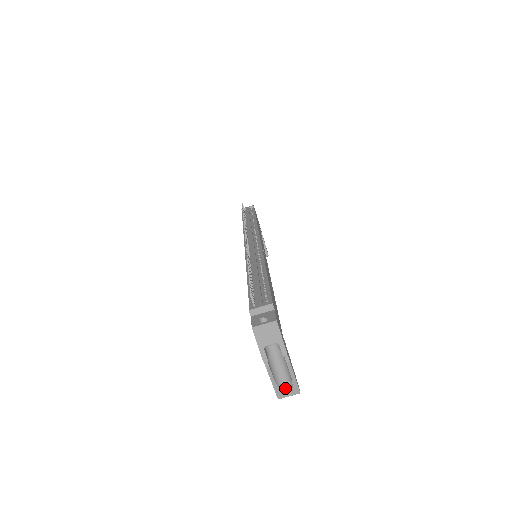
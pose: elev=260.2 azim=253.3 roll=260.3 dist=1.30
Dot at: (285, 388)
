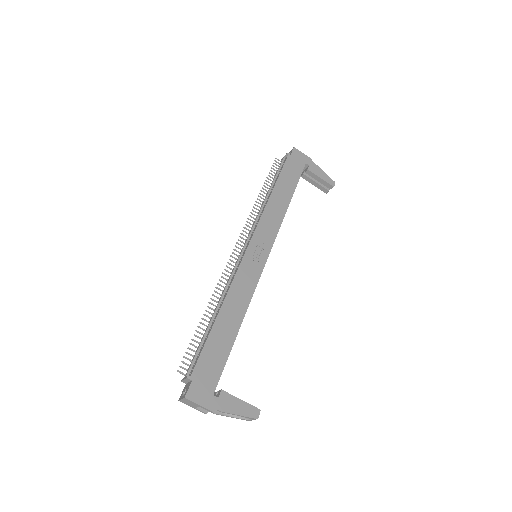
Dot at: occluded
